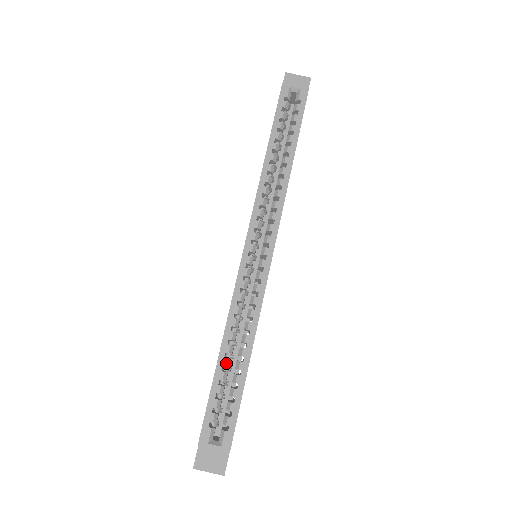
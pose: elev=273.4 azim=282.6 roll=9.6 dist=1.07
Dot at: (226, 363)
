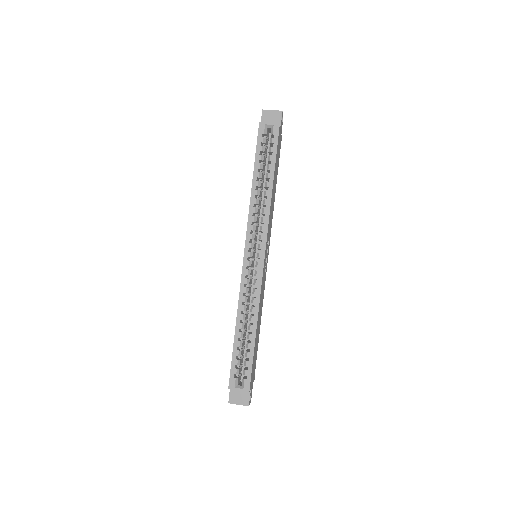
Dot at: (240, 336)
